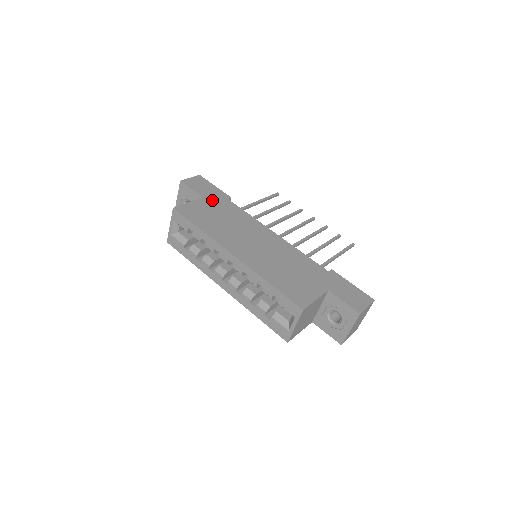
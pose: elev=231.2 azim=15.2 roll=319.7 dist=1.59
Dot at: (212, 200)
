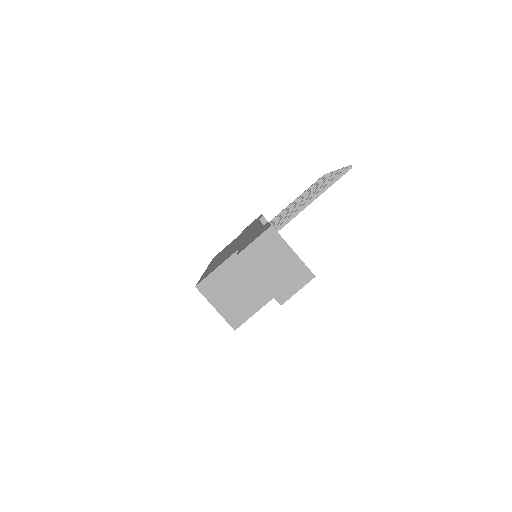
Dot at: (245, 230)
